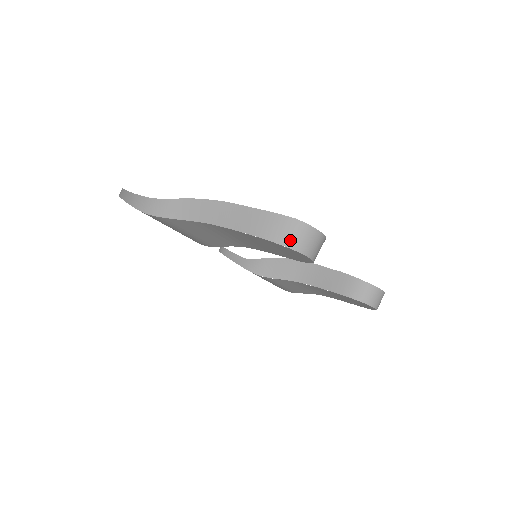
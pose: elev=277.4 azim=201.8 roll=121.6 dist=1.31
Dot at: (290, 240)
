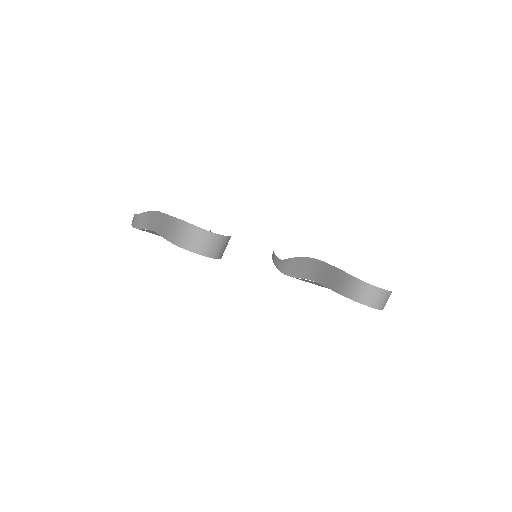
Dot at: (179, 239)
